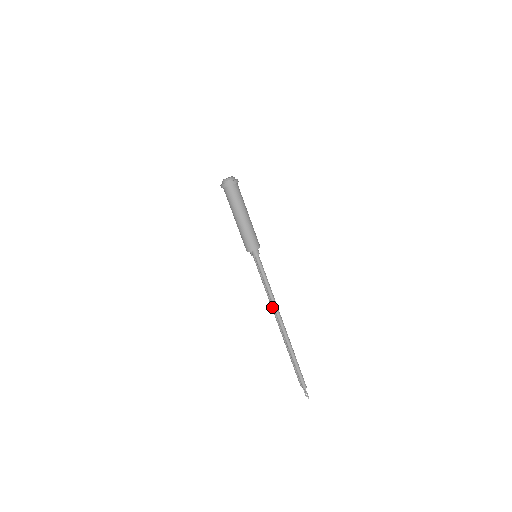
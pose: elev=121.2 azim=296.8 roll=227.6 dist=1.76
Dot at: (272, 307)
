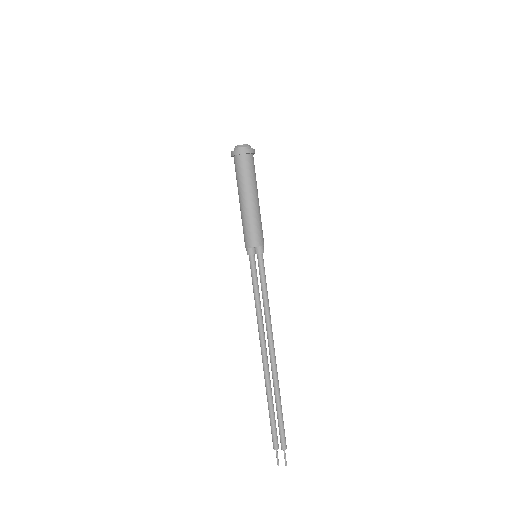
Dot at: (262, 330)
